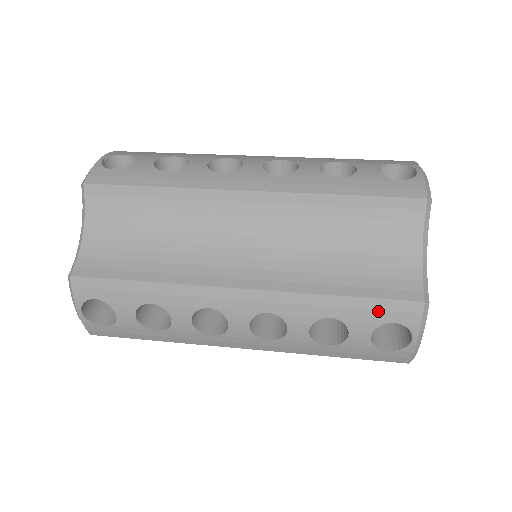
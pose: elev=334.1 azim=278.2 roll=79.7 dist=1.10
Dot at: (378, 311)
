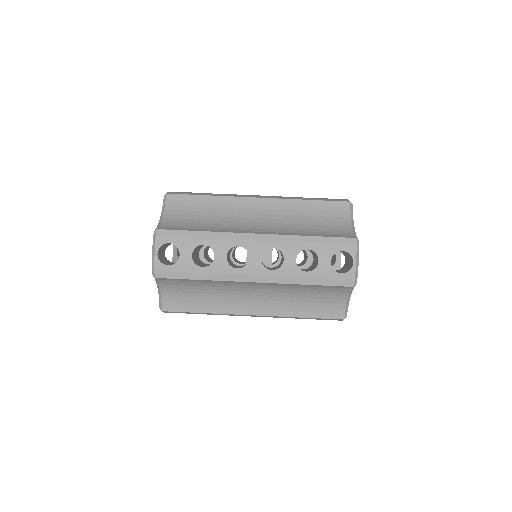
Dot at: (322, 319)
